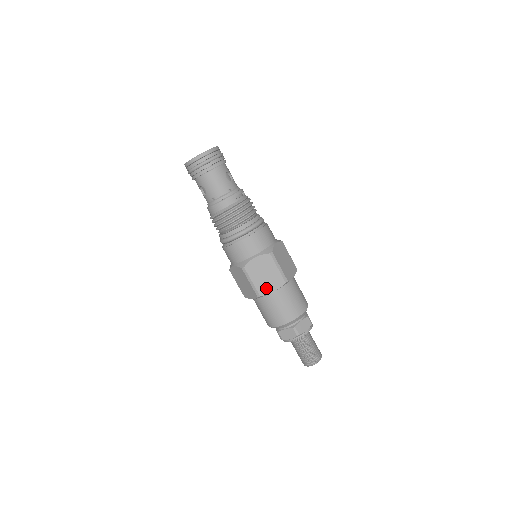
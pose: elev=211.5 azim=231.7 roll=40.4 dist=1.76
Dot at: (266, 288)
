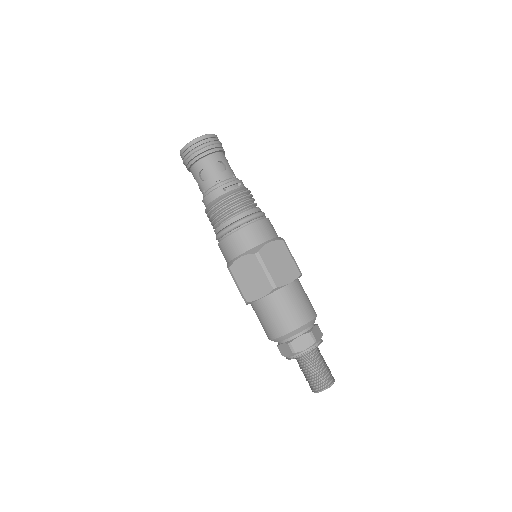
Dot at: (253, 293)
